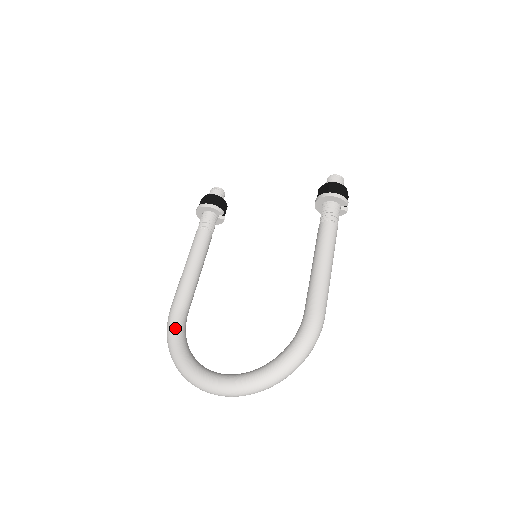
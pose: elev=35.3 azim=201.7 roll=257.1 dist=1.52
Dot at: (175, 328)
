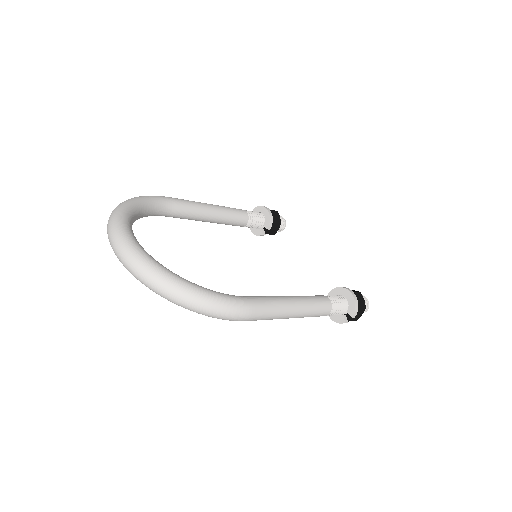
Dot at: (153, 200)
